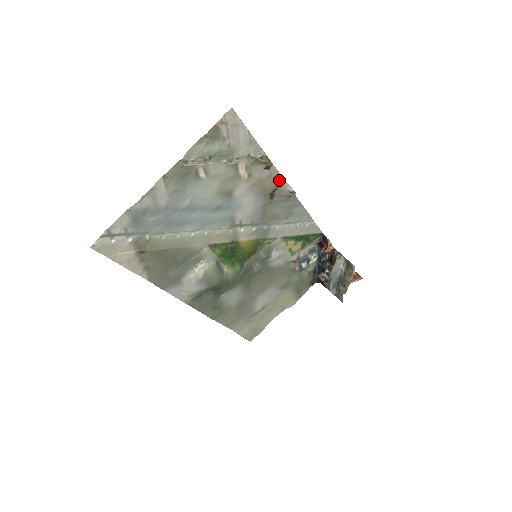
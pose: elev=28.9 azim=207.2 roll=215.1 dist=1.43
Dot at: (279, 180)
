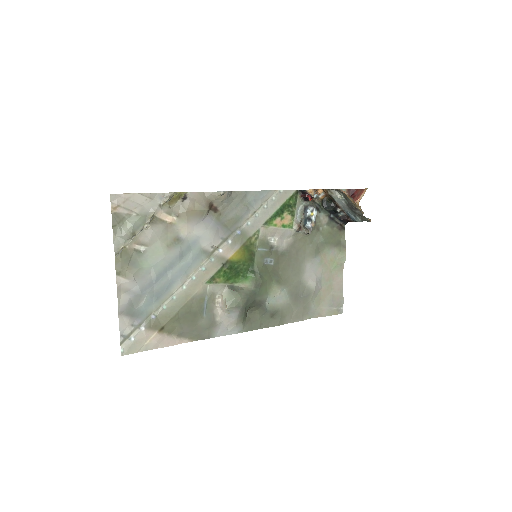
Dot at: (205, 196)
